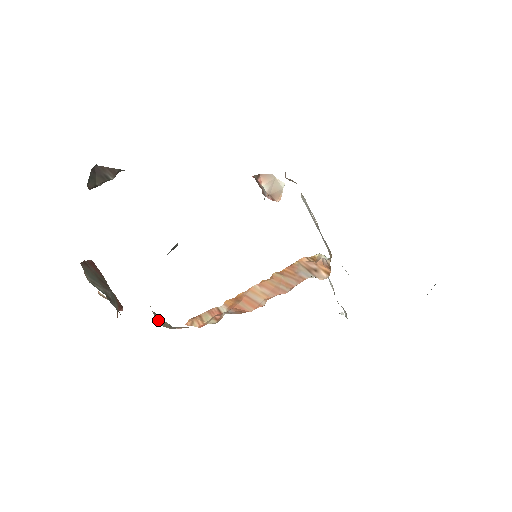
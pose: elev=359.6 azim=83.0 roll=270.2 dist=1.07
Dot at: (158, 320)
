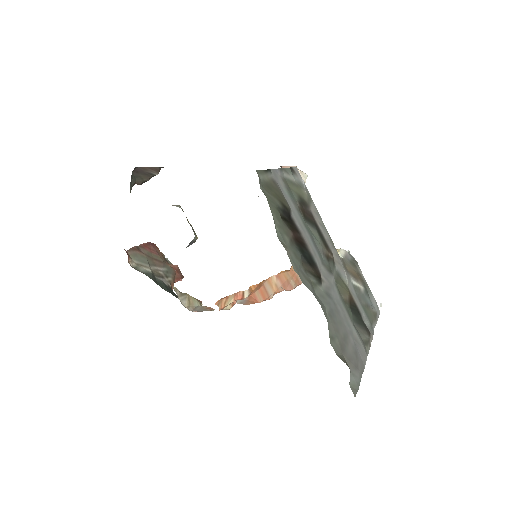
Dot at: (183, 301)
